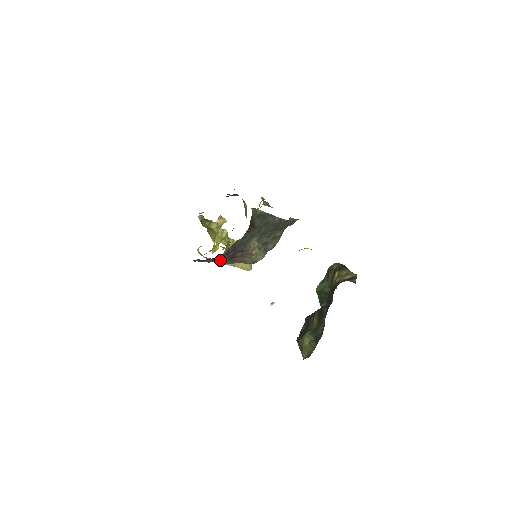
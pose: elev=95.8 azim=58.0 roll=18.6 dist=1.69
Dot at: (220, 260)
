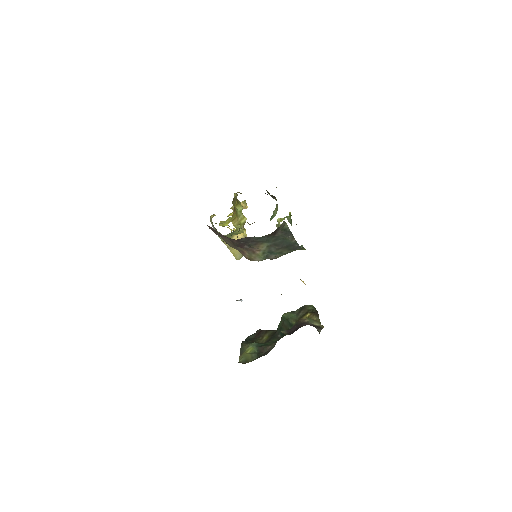
Dot at: (227, 239)
